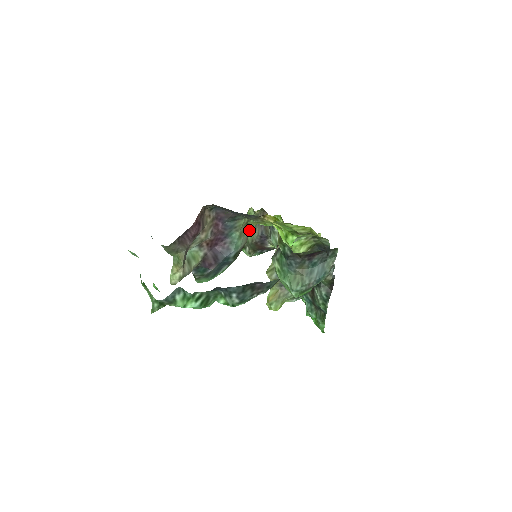
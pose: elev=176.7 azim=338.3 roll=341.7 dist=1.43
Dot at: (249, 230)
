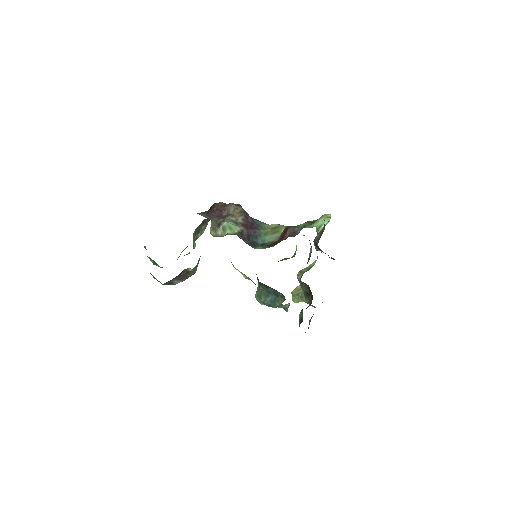
Dot at: occluded
